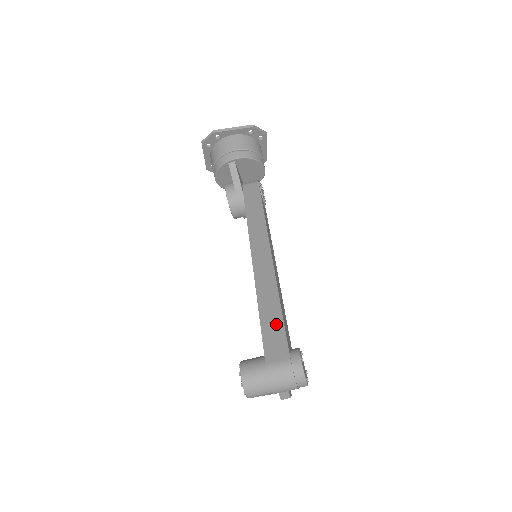
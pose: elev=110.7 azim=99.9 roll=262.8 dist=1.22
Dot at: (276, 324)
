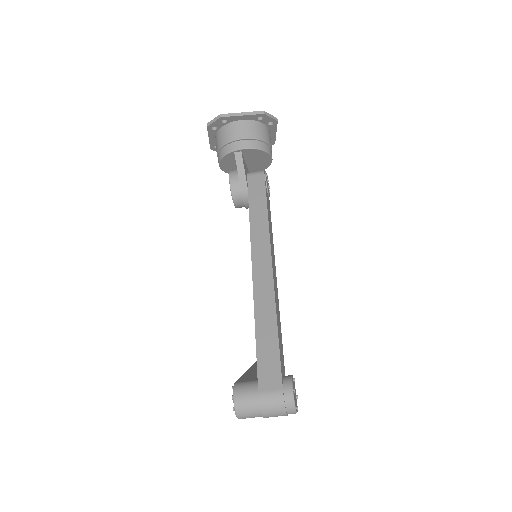
Dot at: (271, 349)
